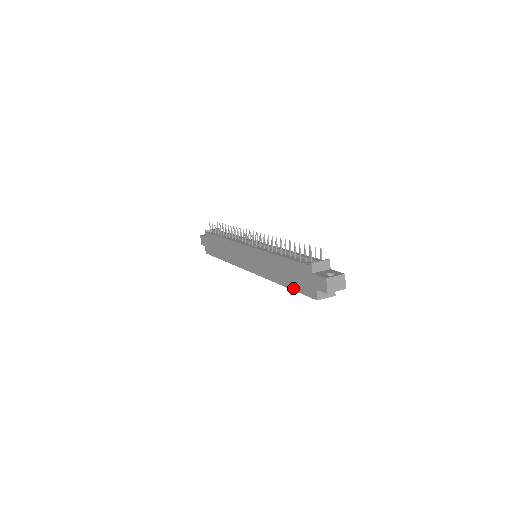
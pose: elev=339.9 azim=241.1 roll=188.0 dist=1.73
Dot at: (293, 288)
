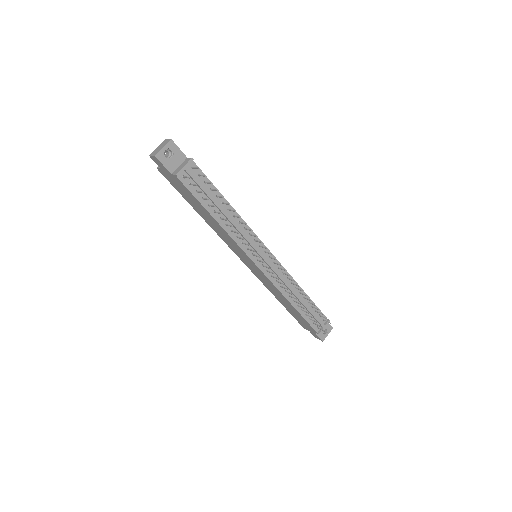
Dot at: (288, 311)
